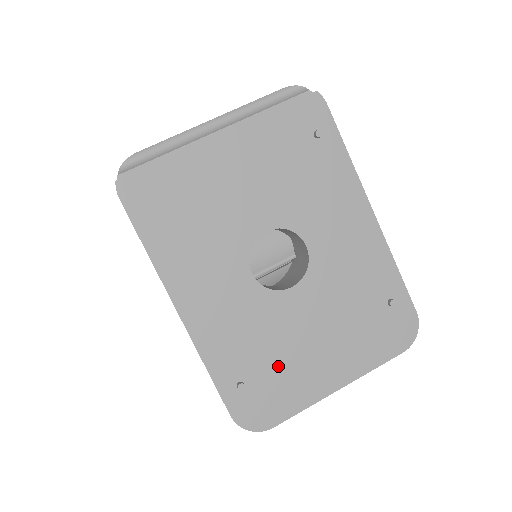
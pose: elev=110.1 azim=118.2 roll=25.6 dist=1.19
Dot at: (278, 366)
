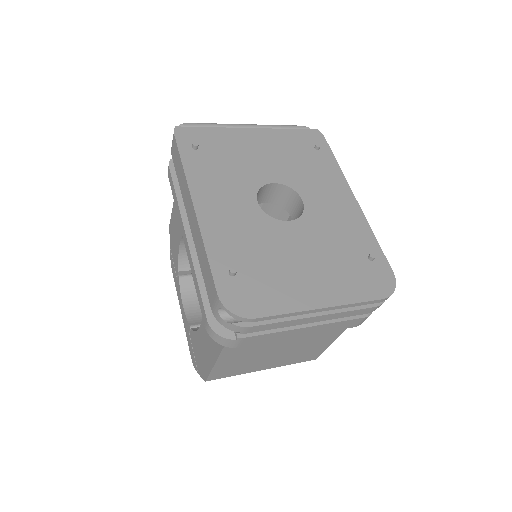
Dot at: (268, 270)
